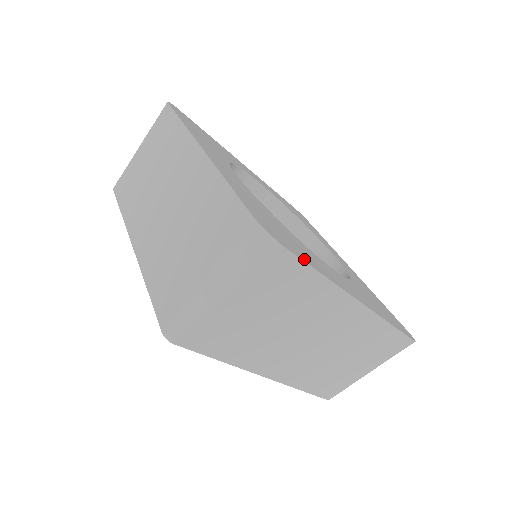
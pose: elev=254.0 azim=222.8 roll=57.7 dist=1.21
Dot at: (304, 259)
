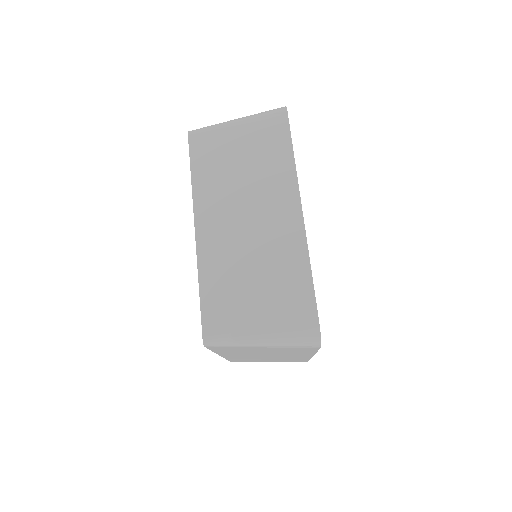
Dot at: (291, 140)
